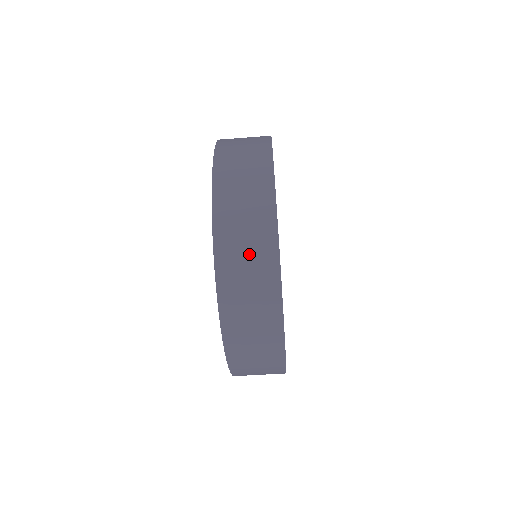
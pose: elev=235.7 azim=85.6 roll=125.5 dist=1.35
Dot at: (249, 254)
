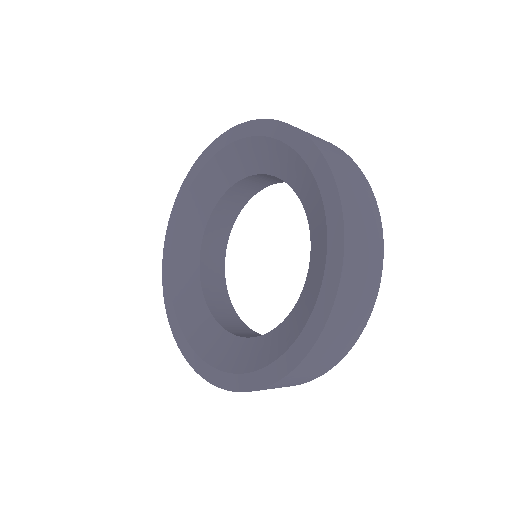
Dot at: (360, 296)
